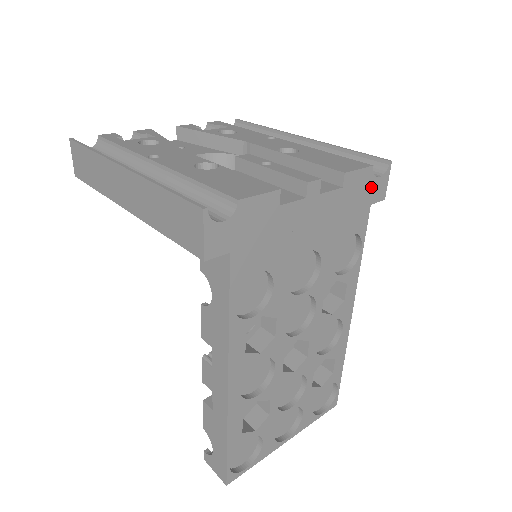
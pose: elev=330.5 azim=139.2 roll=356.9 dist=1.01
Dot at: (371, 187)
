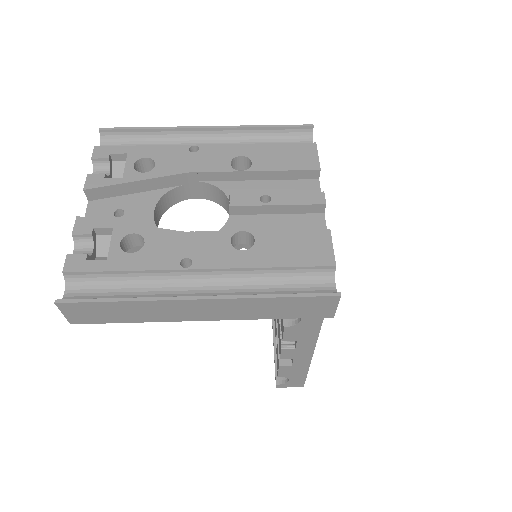
Dot at: occluded
